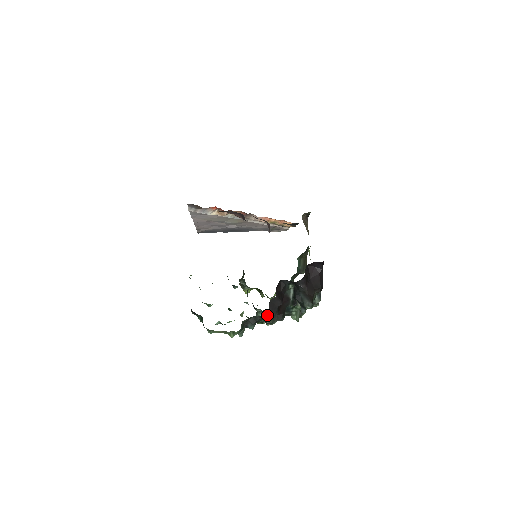
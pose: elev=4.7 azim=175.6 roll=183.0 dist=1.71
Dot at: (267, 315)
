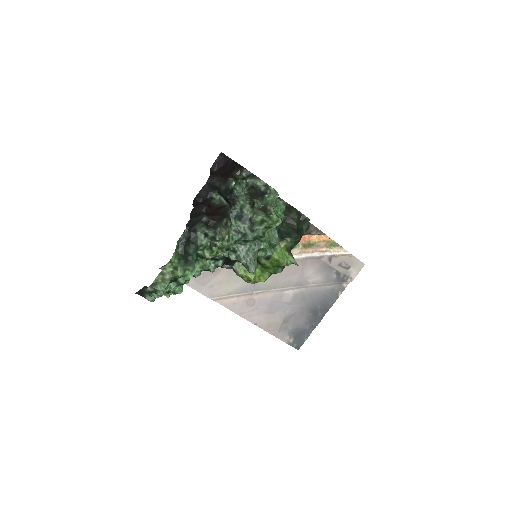
Dot at: (193, 224)
